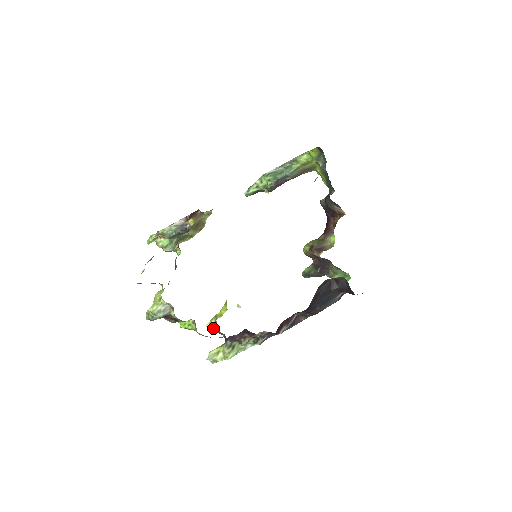
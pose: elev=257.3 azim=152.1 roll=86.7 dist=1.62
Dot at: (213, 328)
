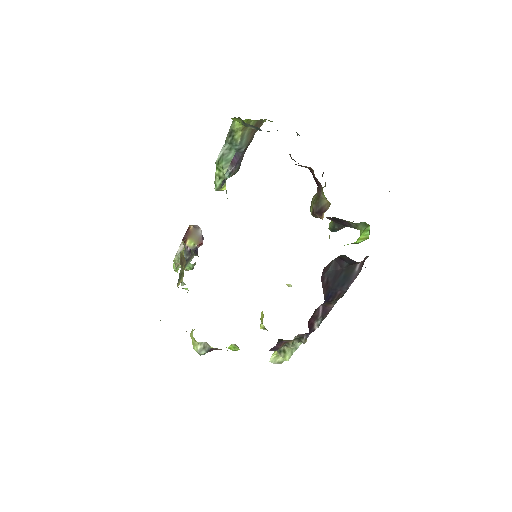
Dot at: (266, 329)
